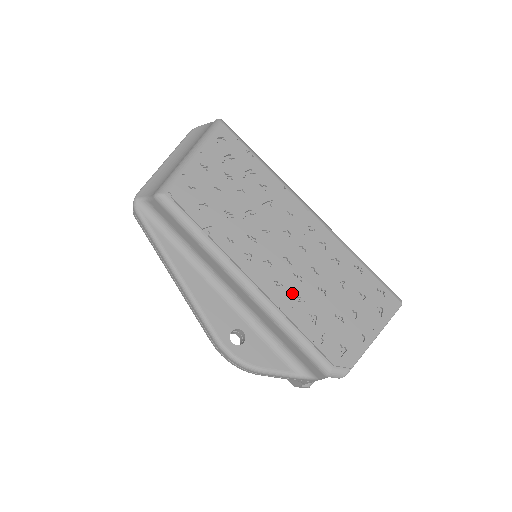
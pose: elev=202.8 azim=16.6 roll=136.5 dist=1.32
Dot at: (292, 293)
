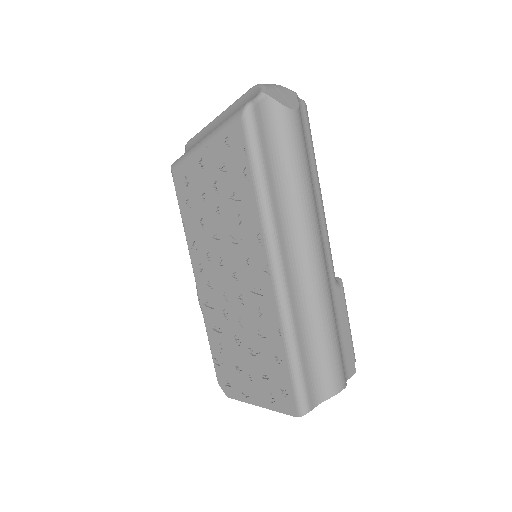
Dot at: (217, 320)
